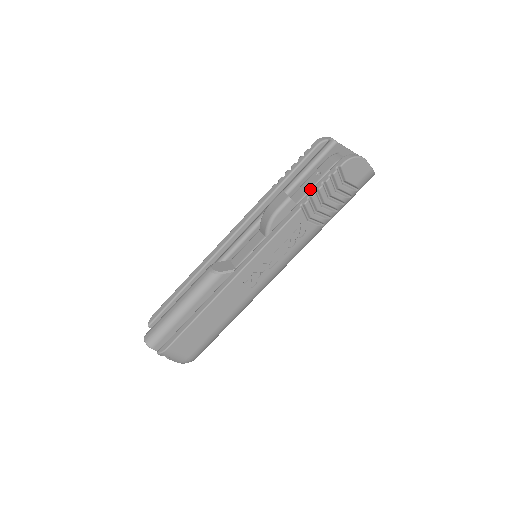
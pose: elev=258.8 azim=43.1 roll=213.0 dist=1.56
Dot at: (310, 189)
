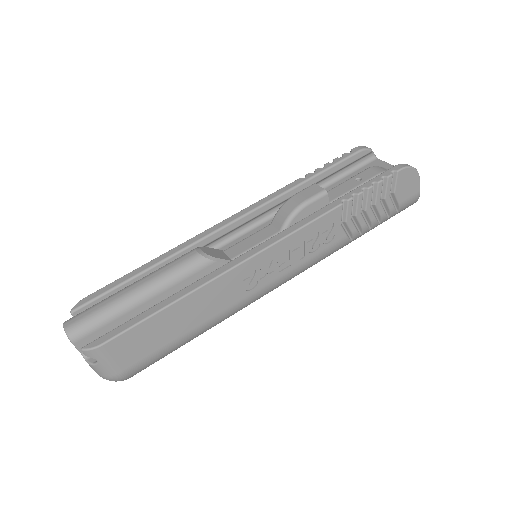
Dot at: (347, 192)
